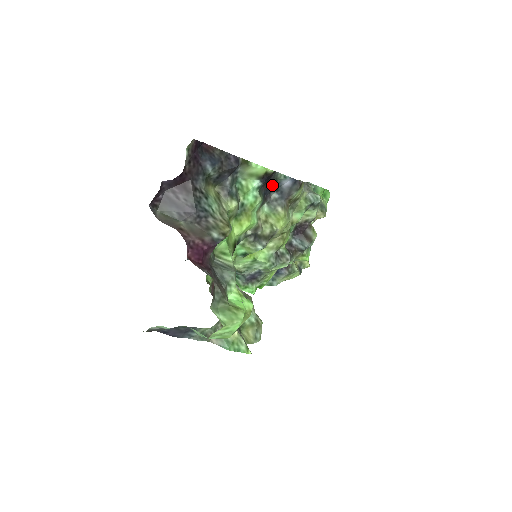
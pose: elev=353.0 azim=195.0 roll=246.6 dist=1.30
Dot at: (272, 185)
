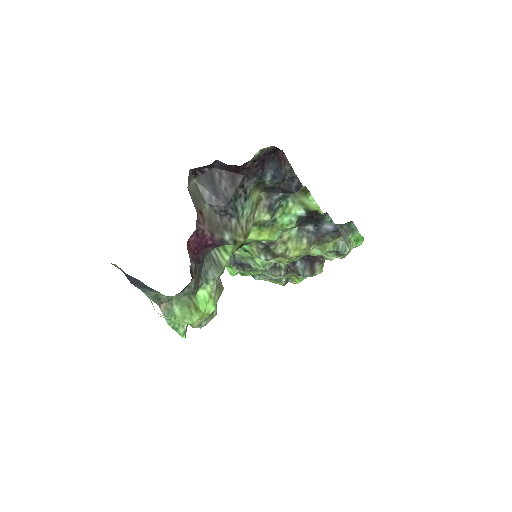
Dot at: (315, 219)
